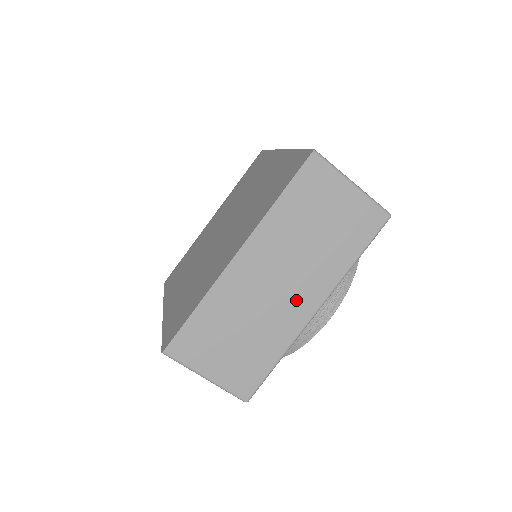
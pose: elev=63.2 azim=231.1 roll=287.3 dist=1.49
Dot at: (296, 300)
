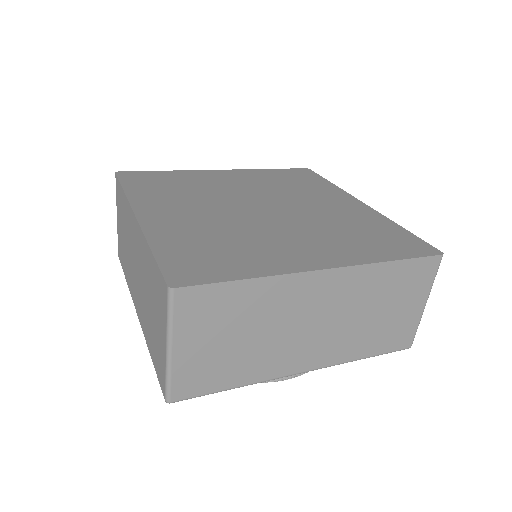
Dot at: (306, 350)
